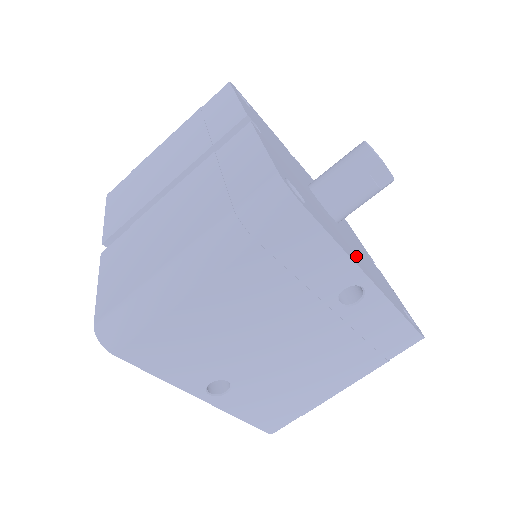
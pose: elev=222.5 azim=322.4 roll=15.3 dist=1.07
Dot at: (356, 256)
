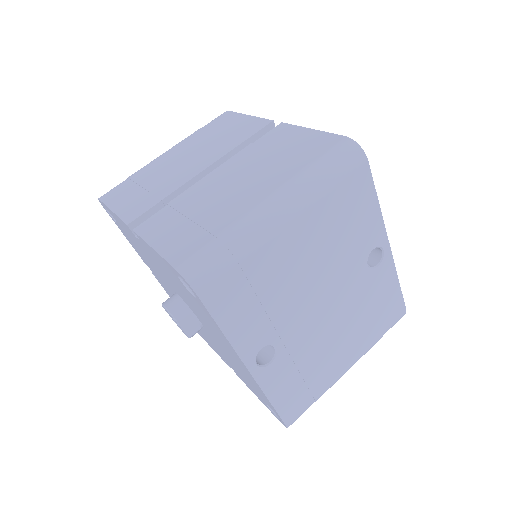
Dot at: occluded
